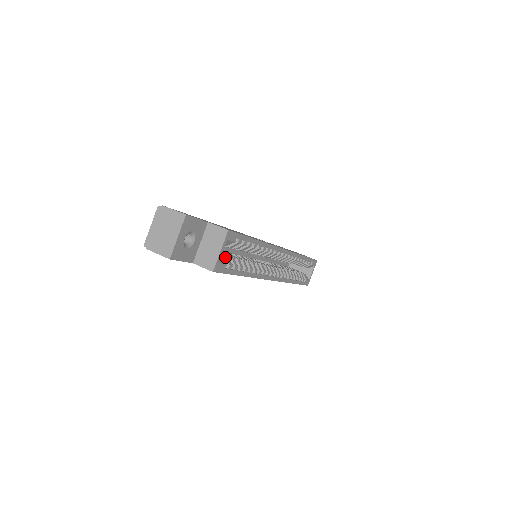
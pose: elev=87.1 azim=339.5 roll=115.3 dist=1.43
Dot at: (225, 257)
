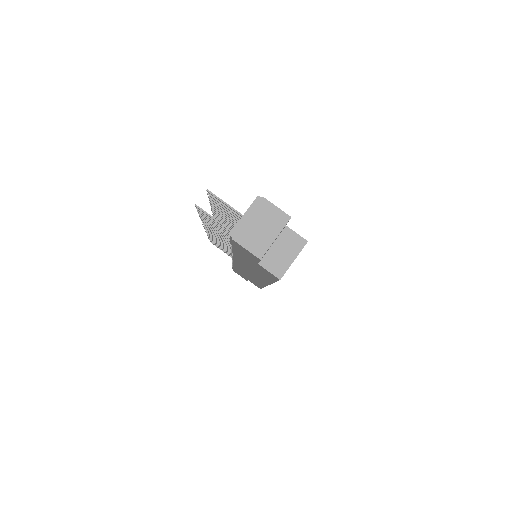
Dot at: occluded
